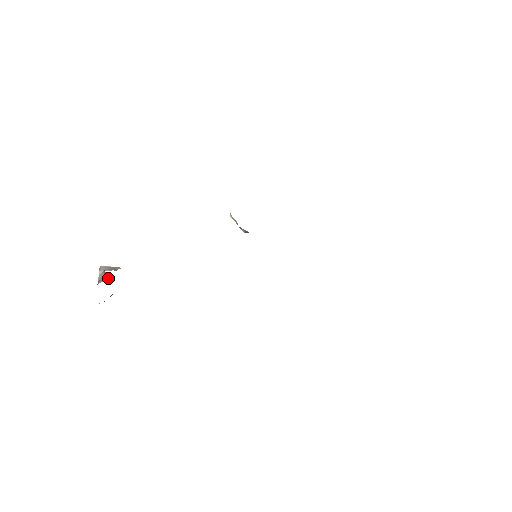
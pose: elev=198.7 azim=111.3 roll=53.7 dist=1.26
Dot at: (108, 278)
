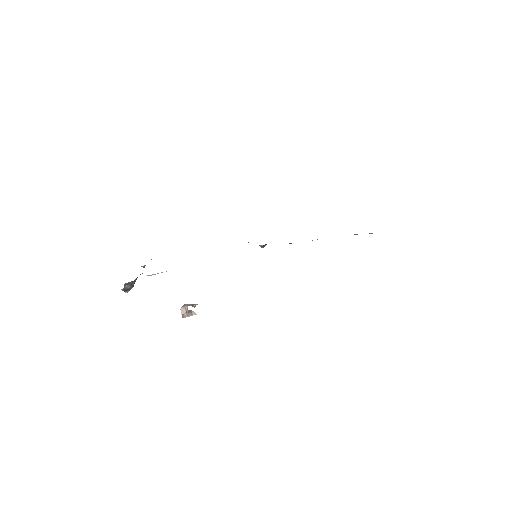
Dot at: (191, 314)
